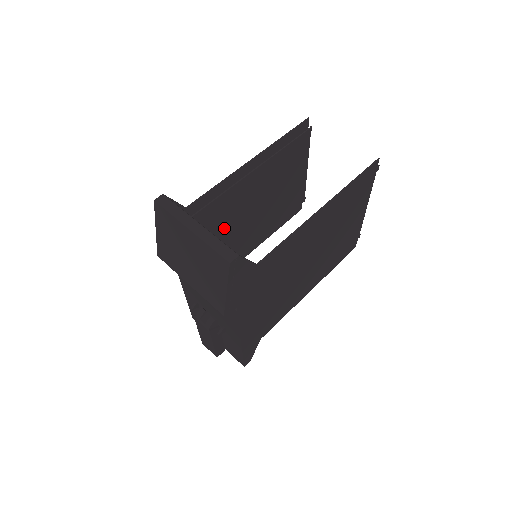
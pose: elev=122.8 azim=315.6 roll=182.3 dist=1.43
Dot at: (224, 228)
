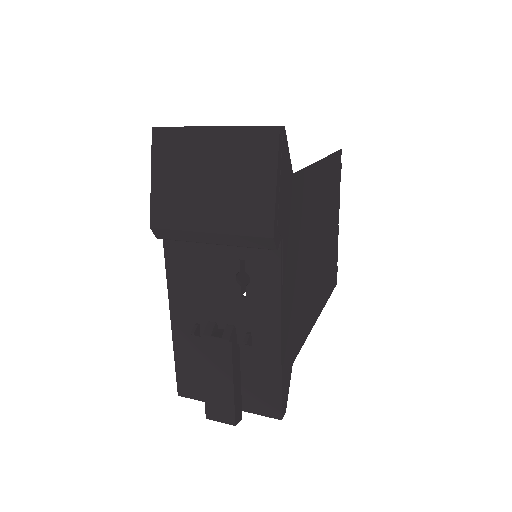
Dot at: occluded
